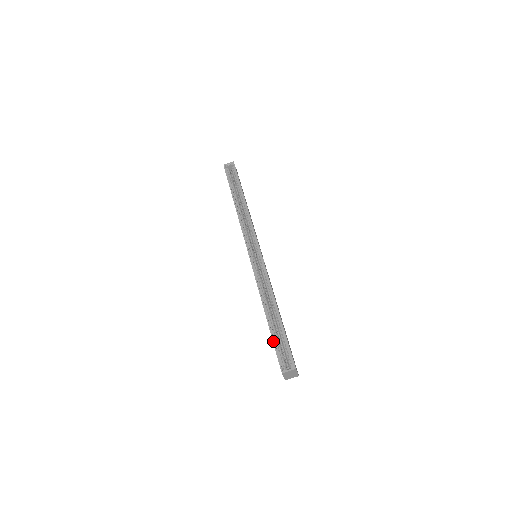
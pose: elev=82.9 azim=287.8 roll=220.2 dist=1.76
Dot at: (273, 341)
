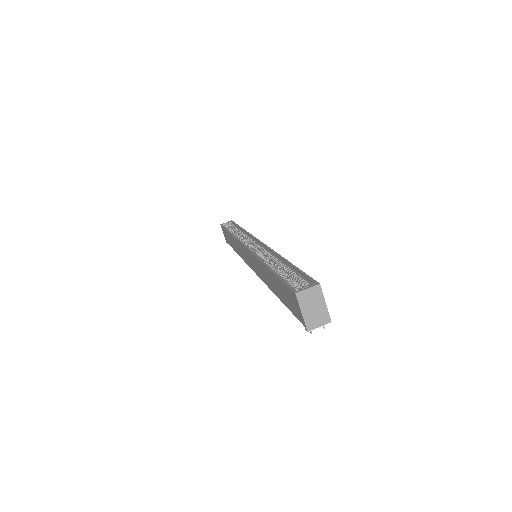
Dot at: (279, 277)
